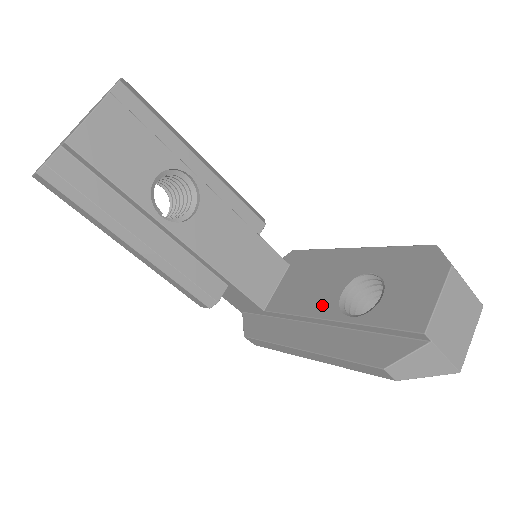
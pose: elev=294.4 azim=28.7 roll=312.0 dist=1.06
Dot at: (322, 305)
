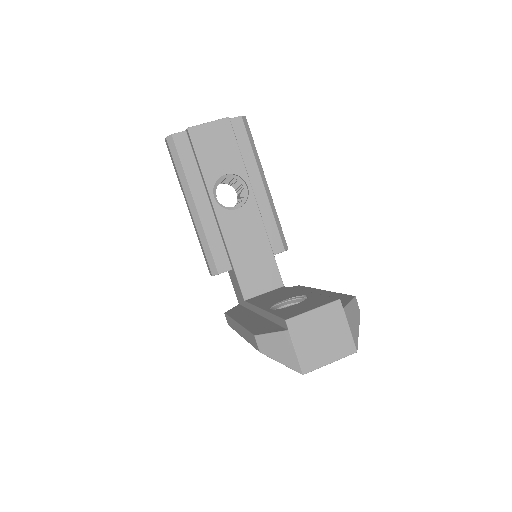
Dot at: (268, 303)
